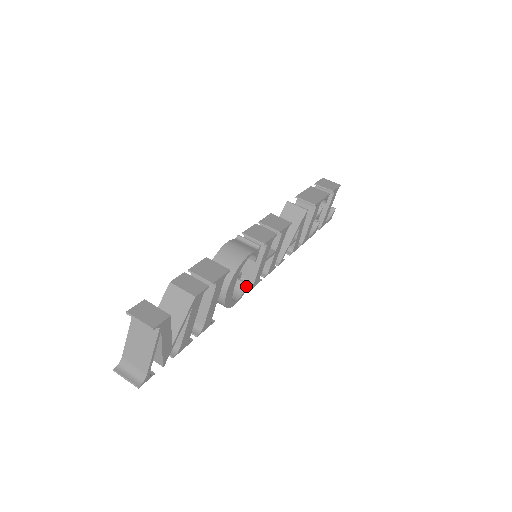
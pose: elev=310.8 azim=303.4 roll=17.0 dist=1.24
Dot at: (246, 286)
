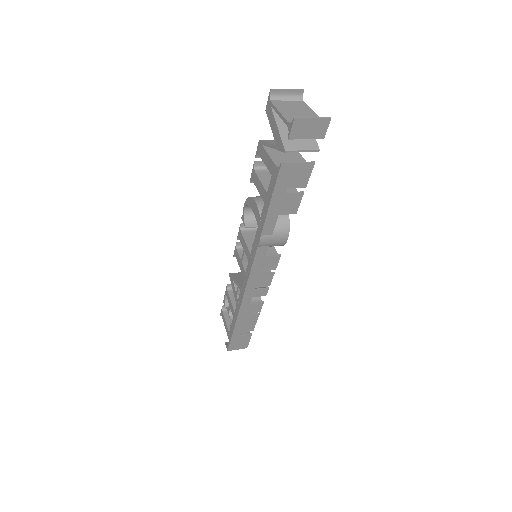
Dot at: occluded
